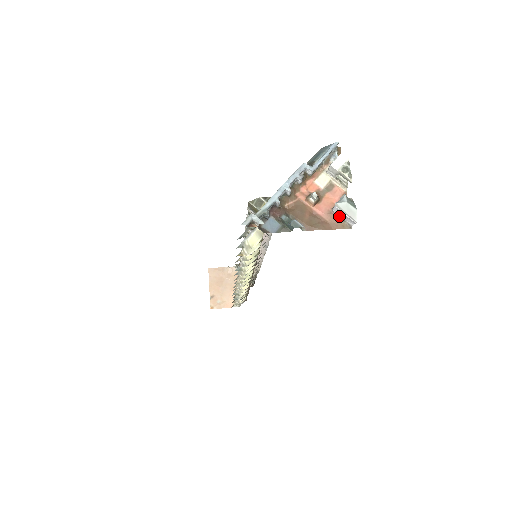
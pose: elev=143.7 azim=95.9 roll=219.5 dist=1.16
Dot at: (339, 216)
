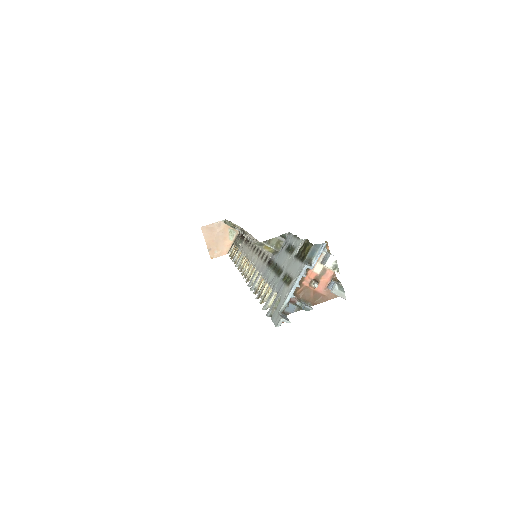
Dot at: occluded
